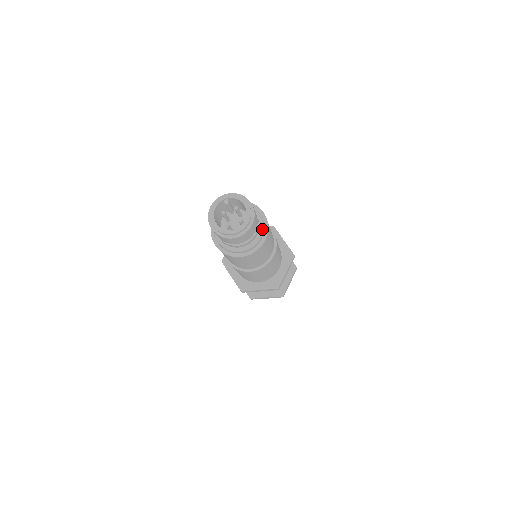
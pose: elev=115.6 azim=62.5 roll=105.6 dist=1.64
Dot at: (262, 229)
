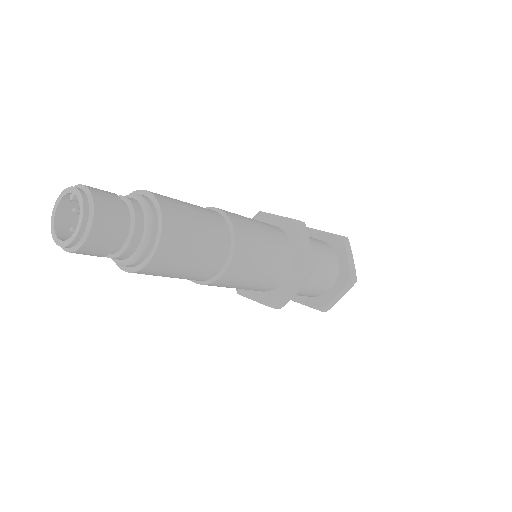
Dot at: (145, 243)
